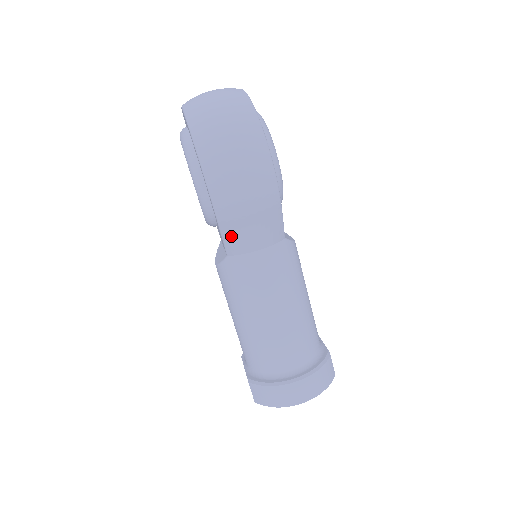
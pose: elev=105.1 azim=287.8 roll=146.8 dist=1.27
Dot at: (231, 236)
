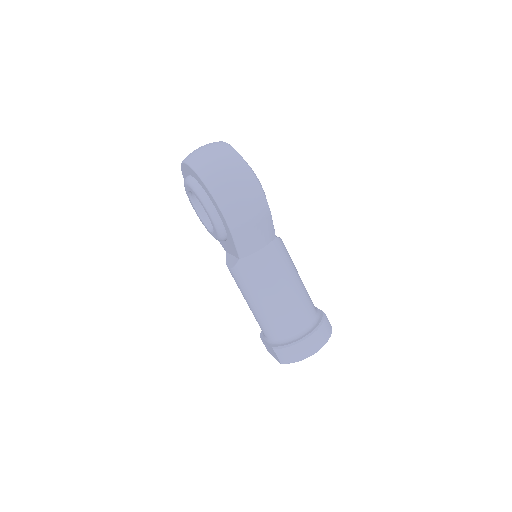
Dot at: (242, 243)
